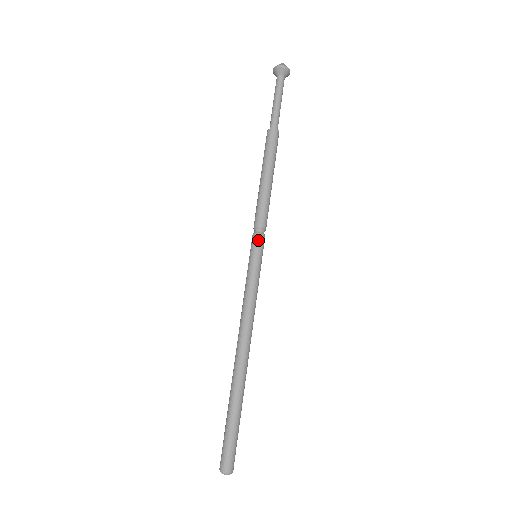
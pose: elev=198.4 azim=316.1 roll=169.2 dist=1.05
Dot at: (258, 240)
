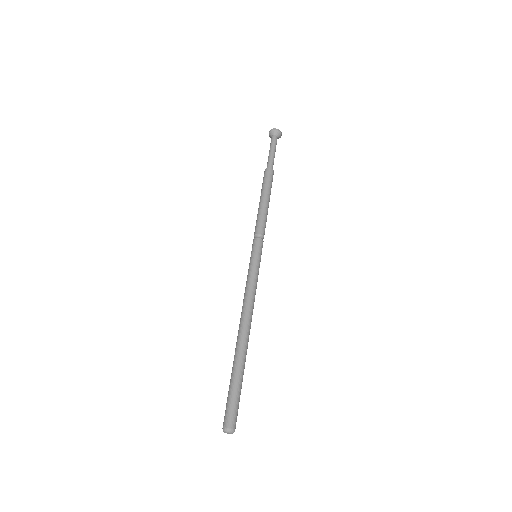
Dot at: (256, 243)
